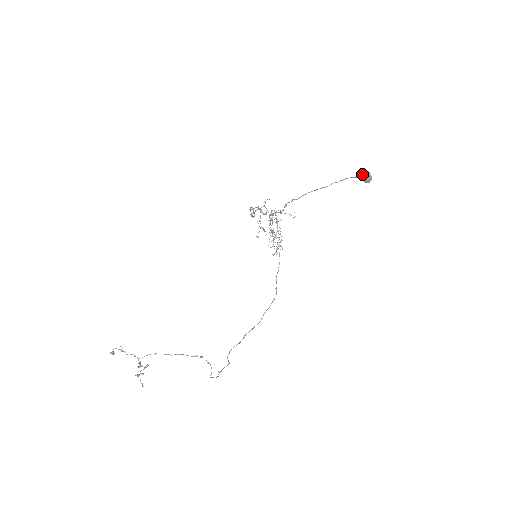
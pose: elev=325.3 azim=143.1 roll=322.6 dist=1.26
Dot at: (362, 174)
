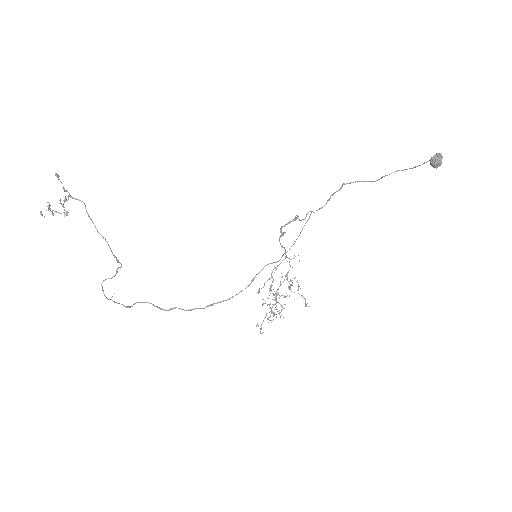
Dot at: (434, 155)
